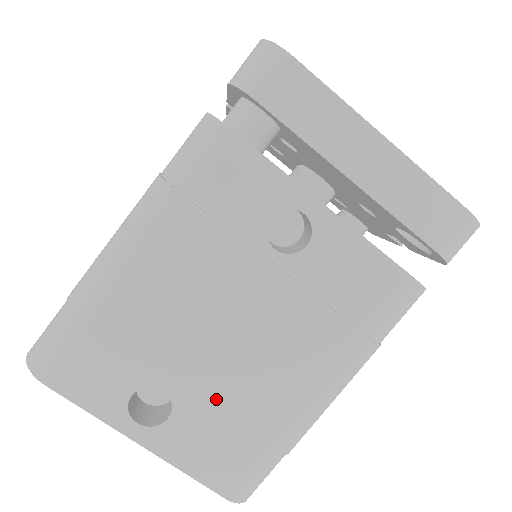
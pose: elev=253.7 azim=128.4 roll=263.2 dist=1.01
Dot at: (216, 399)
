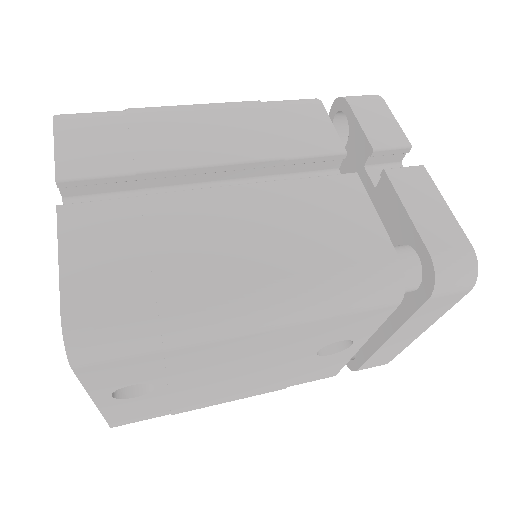
Dot at: (180, 395)
